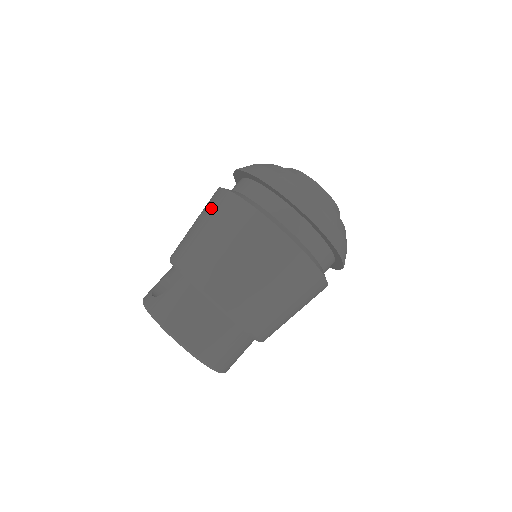
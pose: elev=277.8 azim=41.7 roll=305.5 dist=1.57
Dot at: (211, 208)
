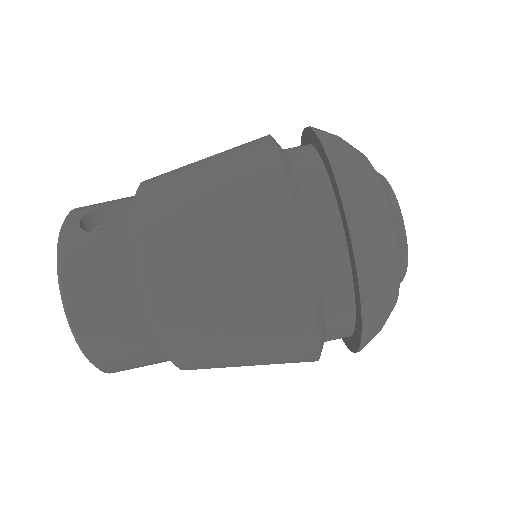
Dot at: (239, 162)
